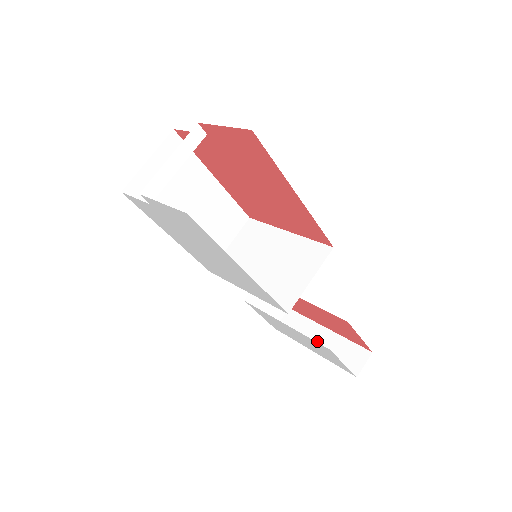
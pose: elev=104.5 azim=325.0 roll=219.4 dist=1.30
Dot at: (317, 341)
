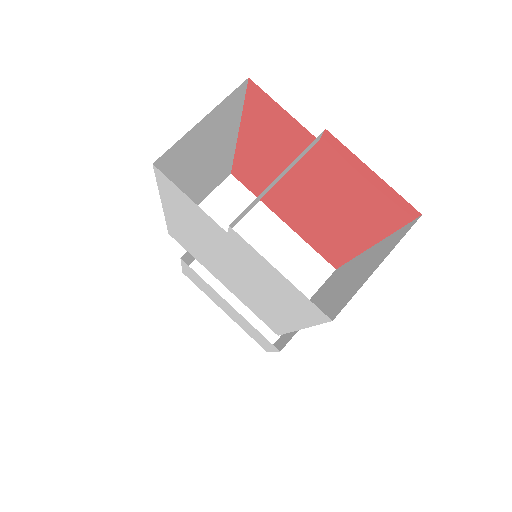
Dot at: (231, 302)
